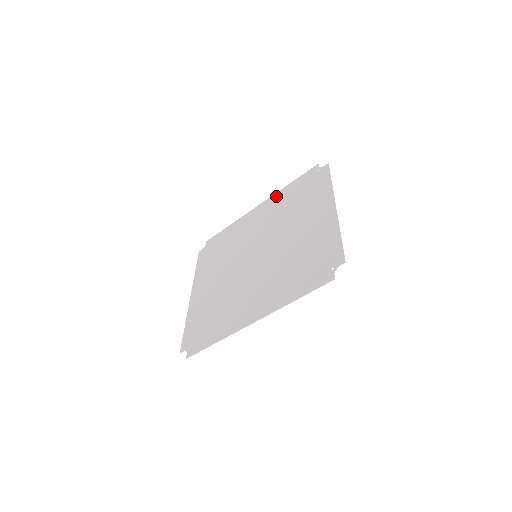
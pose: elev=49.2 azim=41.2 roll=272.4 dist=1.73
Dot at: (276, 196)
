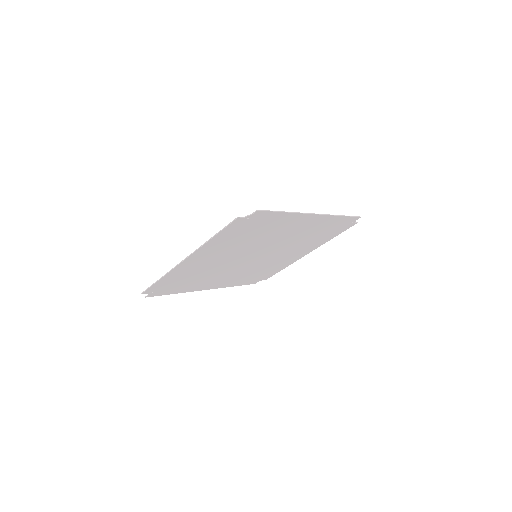
Dot at: (227, 284)
